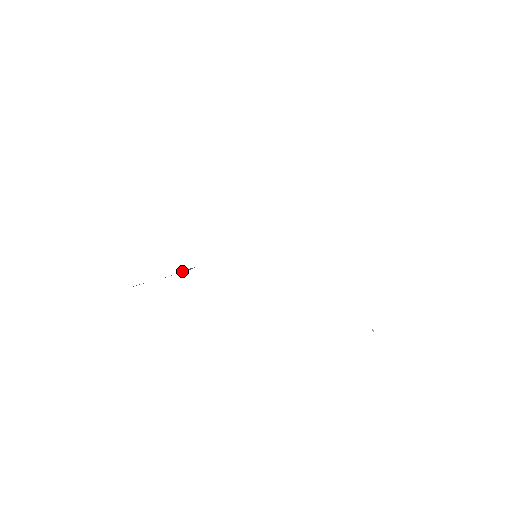
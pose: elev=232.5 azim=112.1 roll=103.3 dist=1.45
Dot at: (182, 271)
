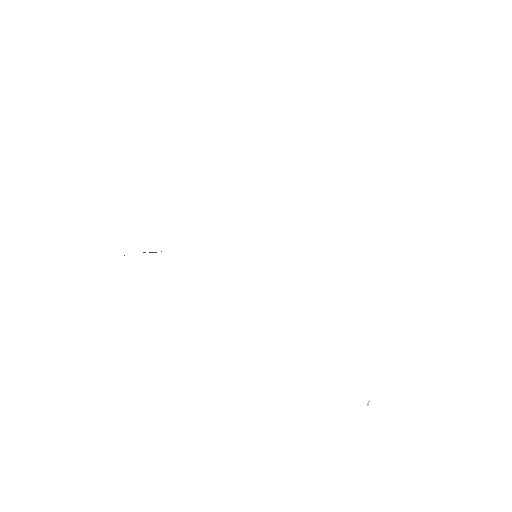
Dot at: (143, 252)
